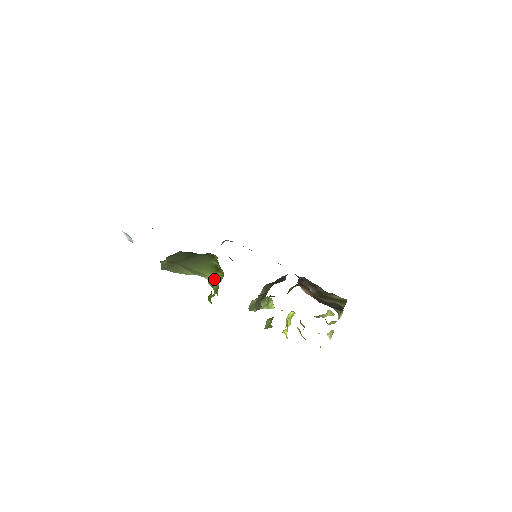
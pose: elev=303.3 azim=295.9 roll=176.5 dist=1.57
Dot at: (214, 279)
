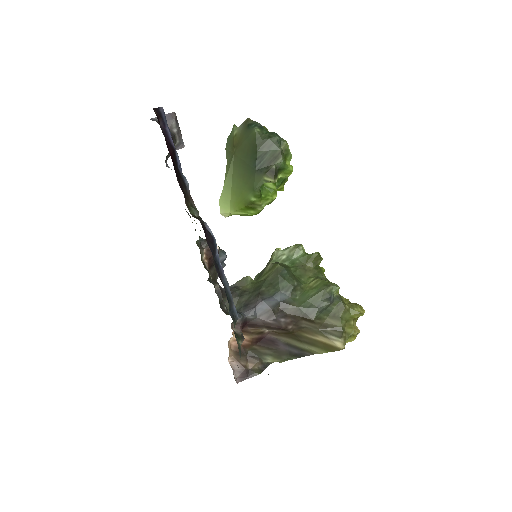
Dot at: (240, 214)
